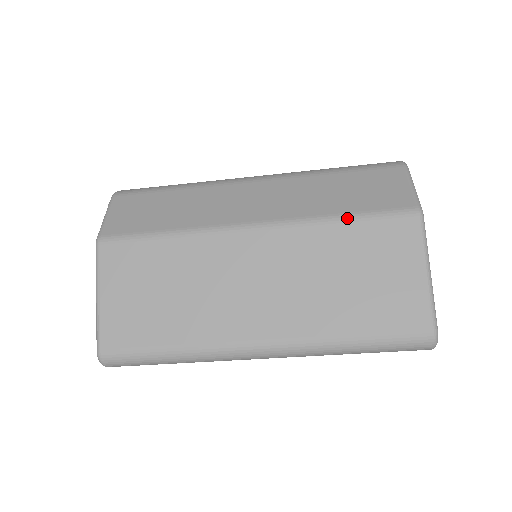
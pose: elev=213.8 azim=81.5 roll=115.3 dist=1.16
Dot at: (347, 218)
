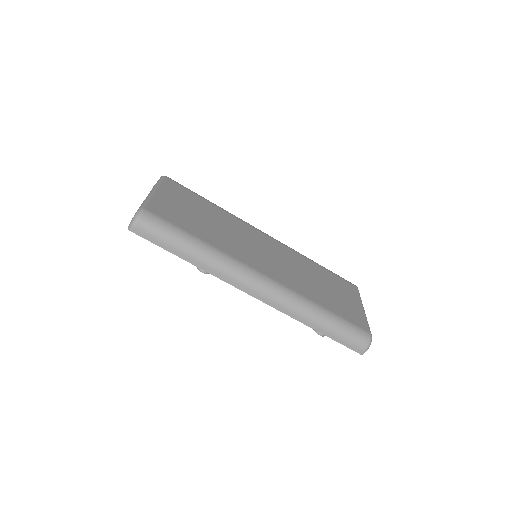
Dot at: (320, 265)
